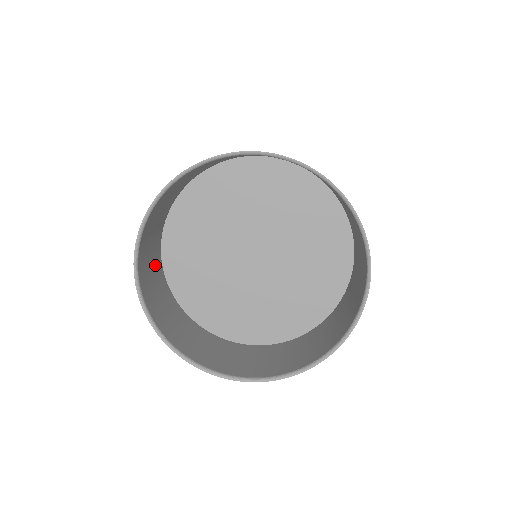
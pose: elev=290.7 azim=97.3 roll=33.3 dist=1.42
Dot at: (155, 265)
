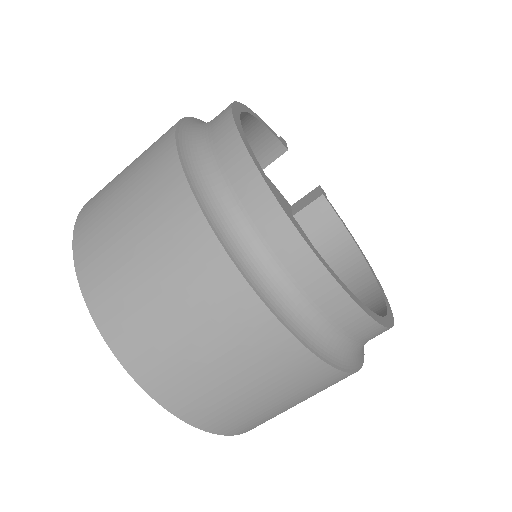
Dot at: occluded
